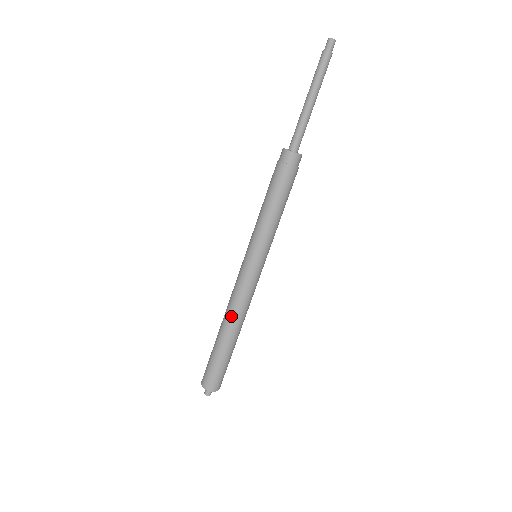
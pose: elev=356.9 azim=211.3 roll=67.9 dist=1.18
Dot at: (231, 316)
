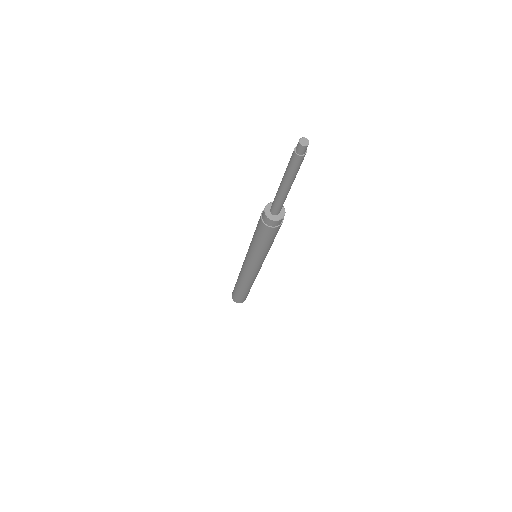
Dot at: (239, 277)
